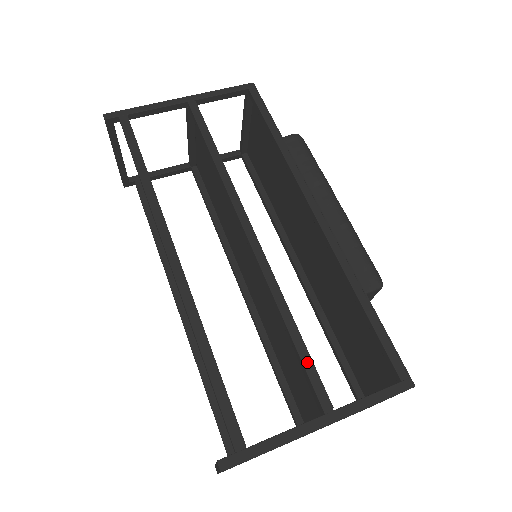
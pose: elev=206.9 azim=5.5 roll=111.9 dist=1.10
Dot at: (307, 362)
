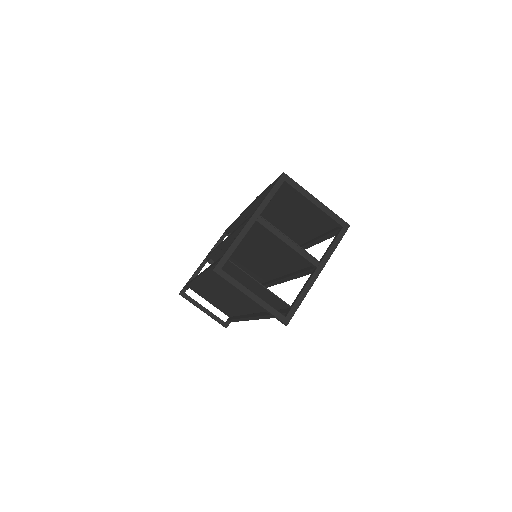
Dot at: (243, 223)
